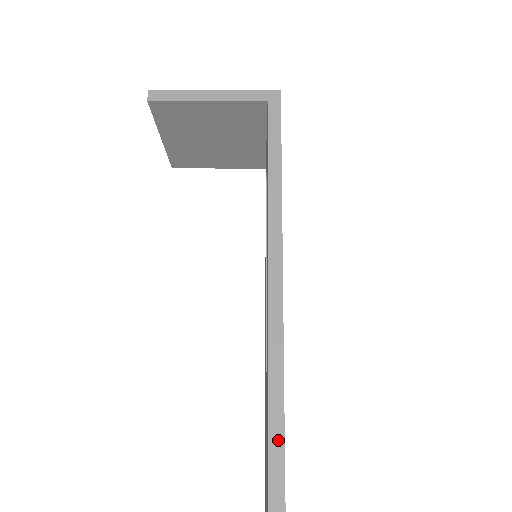
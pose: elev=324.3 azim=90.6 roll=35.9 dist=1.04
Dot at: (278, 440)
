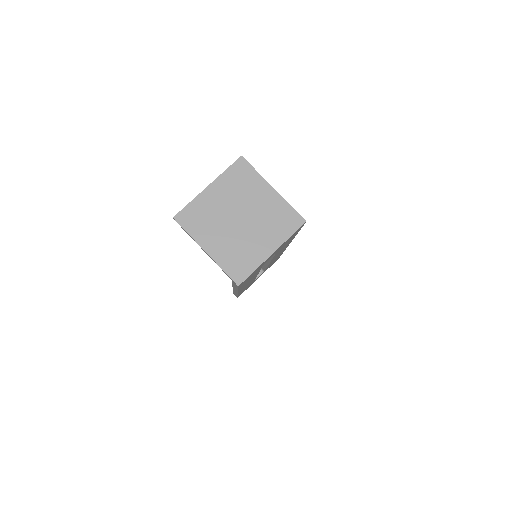
Dot at: occluded
